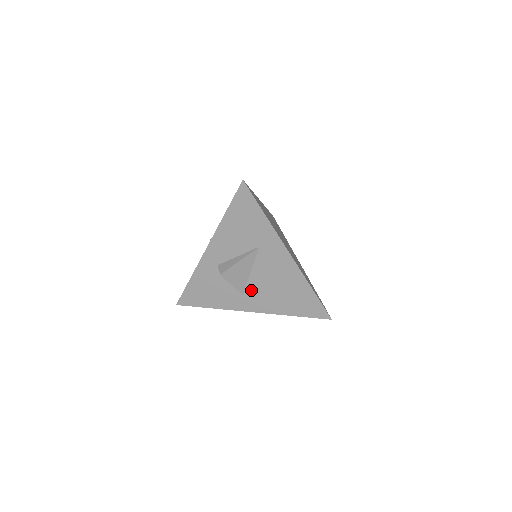
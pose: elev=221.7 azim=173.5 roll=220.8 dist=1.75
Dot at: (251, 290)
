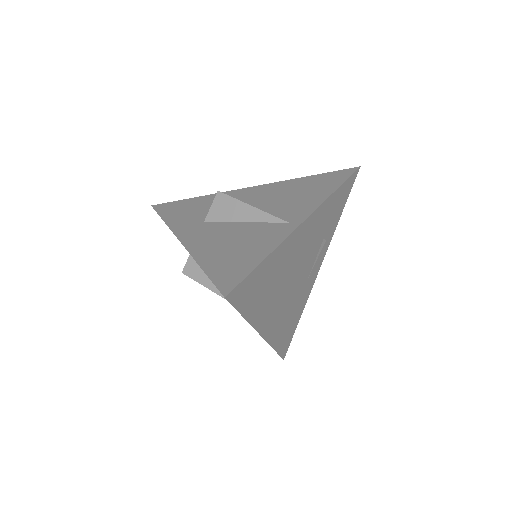
Dot at: occluded
